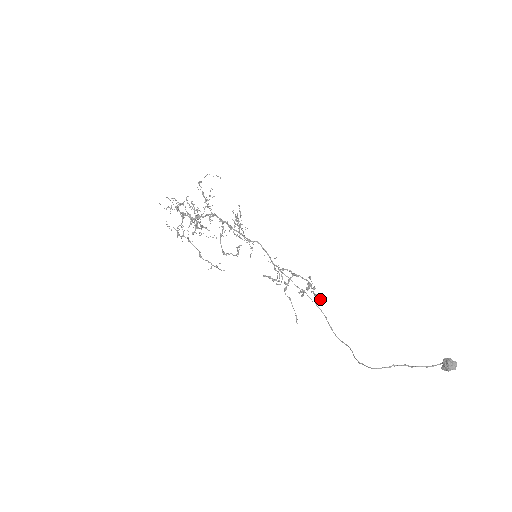
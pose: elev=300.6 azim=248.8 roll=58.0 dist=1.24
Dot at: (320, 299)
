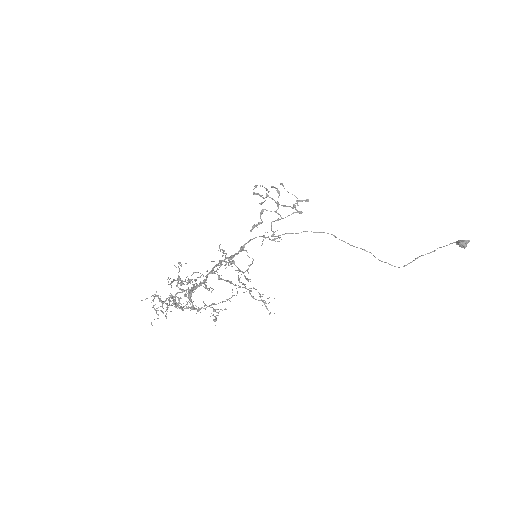
Dot at: occluded
